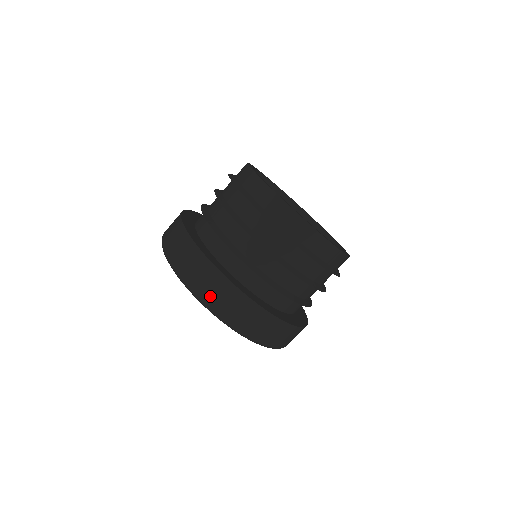
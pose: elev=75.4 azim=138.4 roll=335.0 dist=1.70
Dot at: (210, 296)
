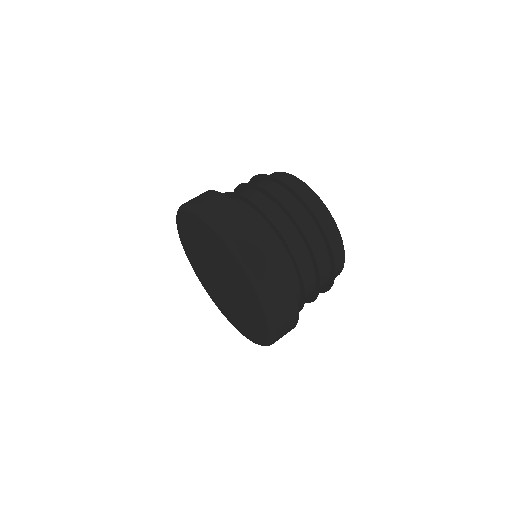
Dot at: (263, 275)
